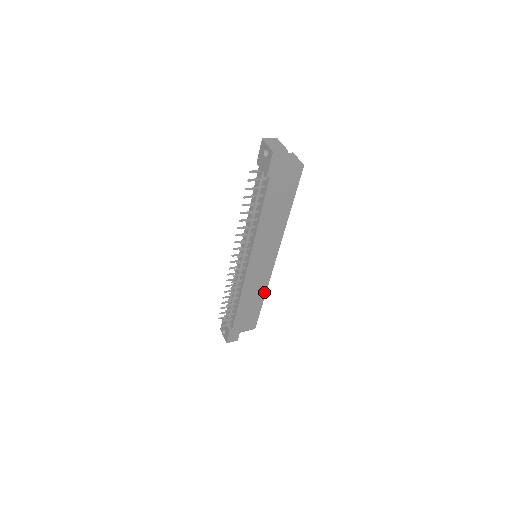
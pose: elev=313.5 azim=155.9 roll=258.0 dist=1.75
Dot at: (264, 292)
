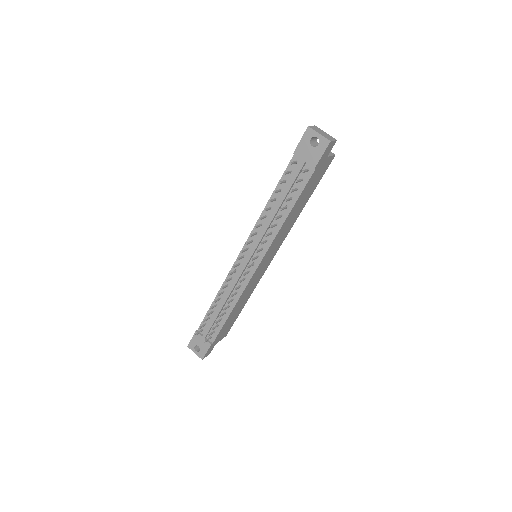
Dot at: (250, 294)
